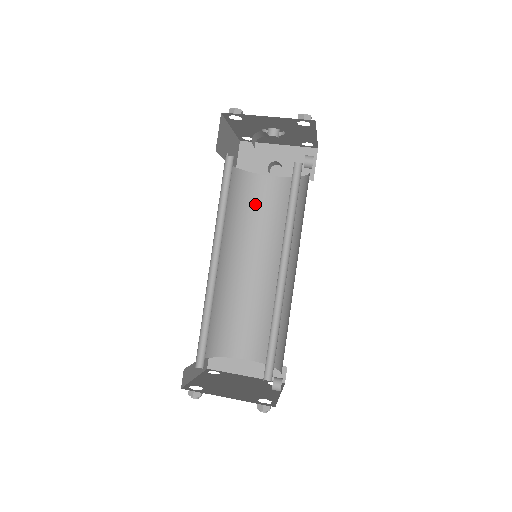
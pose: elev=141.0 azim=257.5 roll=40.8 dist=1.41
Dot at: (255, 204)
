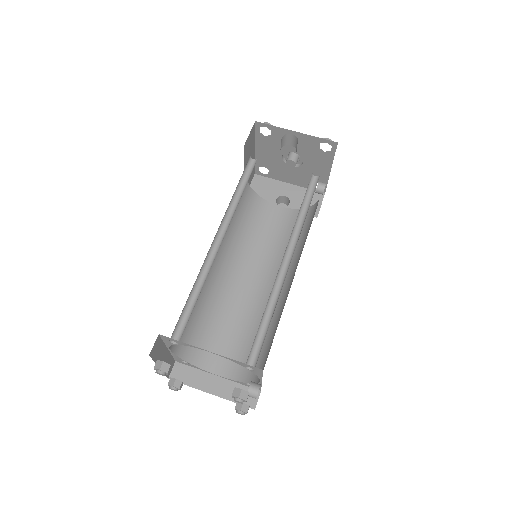
Dot at: (259, 225)
